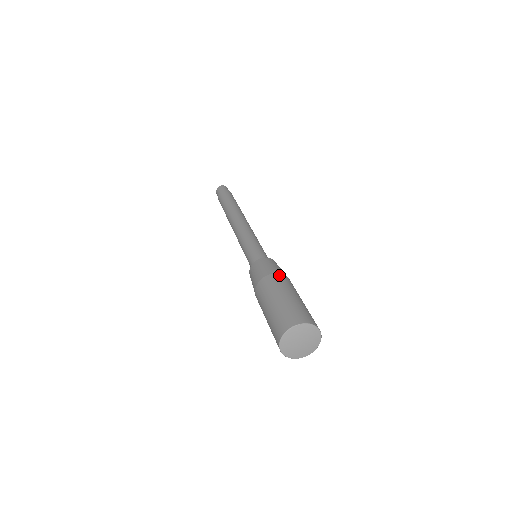
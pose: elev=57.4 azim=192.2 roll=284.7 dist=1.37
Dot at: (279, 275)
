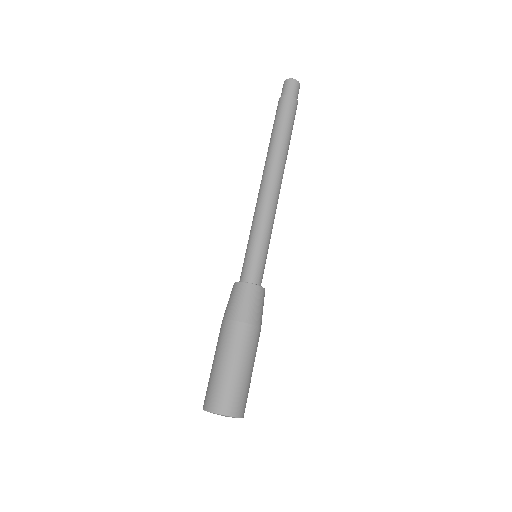
Dot at: (253, 329)
